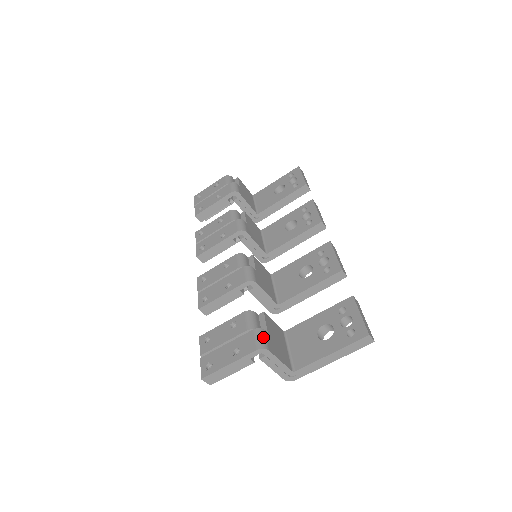
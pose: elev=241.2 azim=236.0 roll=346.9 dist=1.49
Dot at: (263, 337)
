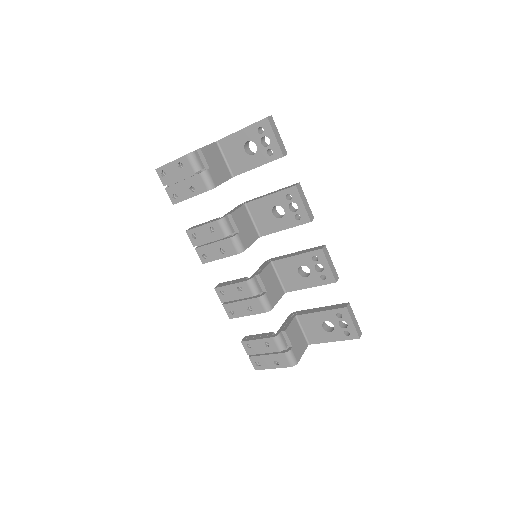
Dot at: (292, 357)
